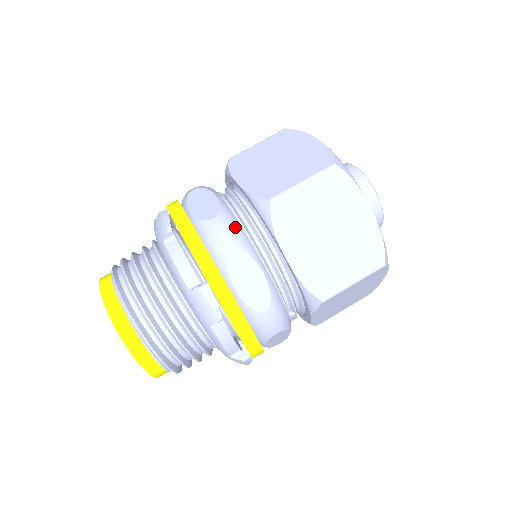
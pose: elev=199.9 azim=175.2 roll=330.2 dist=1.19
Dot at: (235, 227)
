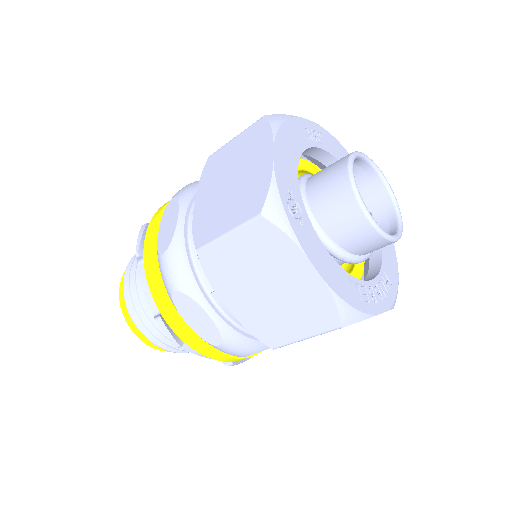
Dot at: (193, 186)
